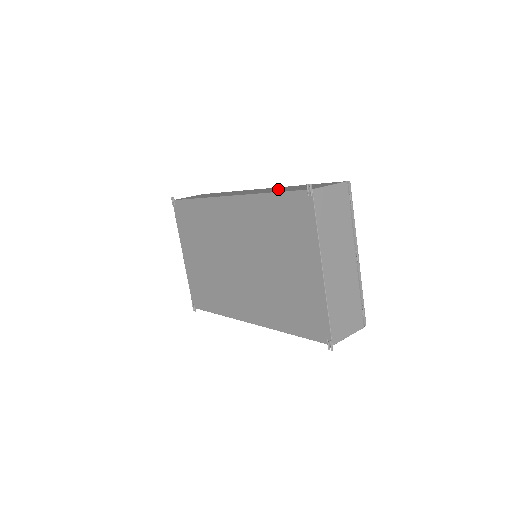
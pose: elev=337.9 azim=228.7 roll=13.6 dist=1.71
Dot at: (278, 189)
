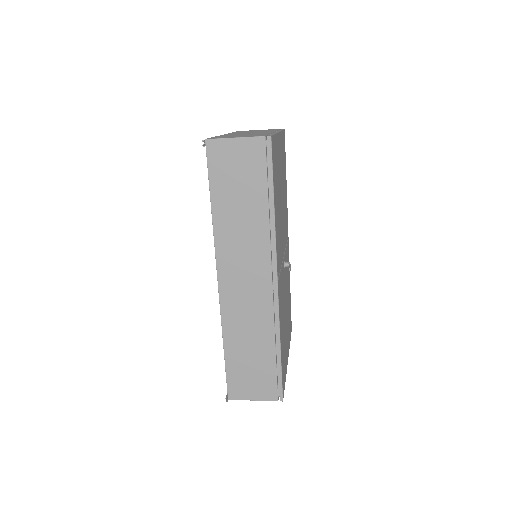
Dot at: occluded
